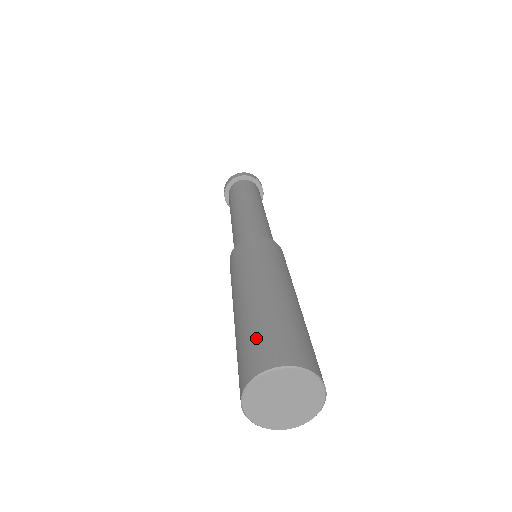
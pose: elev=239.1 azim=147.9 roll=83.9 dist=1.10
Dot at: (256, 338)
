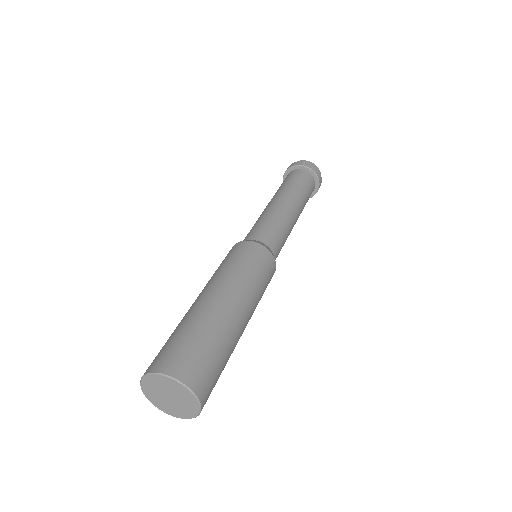
Dot at: occluded
